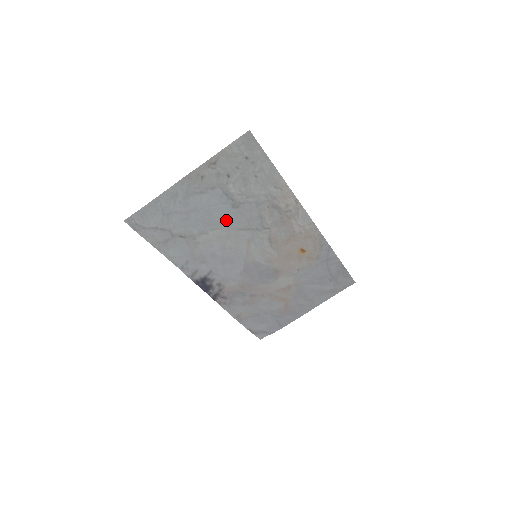
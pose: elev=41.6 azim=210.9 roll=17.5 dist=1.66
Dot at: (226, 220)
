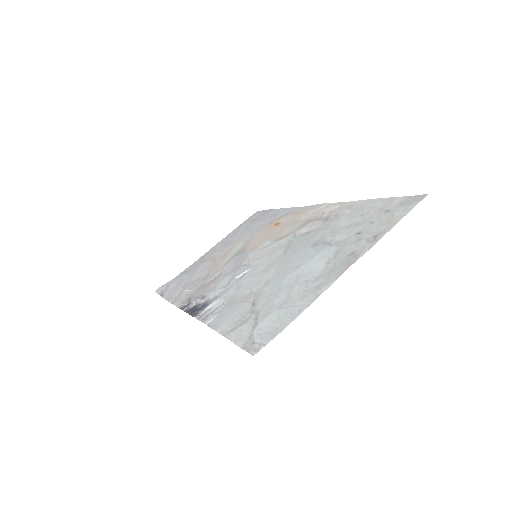
Dot at: (292, 257)
